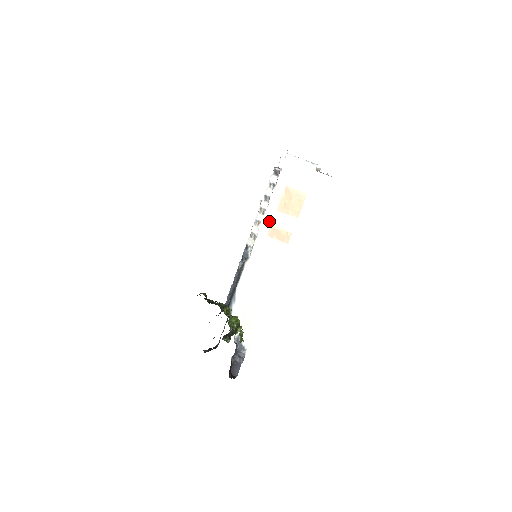
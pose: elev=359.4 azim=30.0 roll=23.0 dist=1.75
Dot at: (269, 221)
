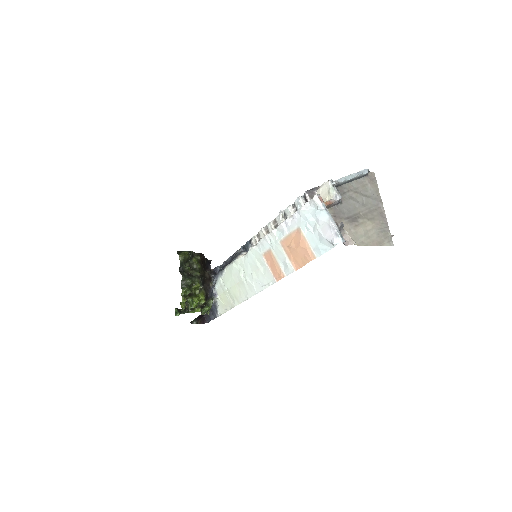
Dot at: (270, 244)
